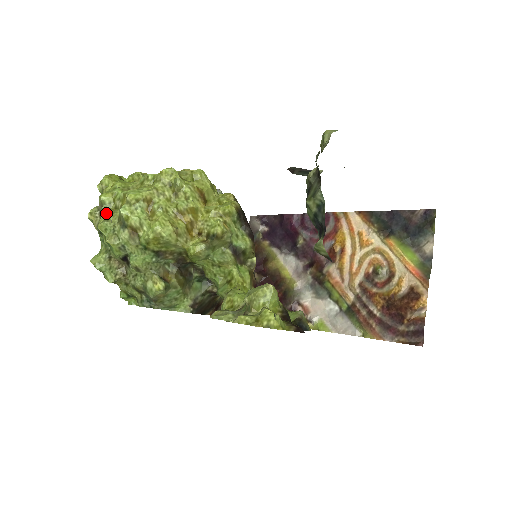
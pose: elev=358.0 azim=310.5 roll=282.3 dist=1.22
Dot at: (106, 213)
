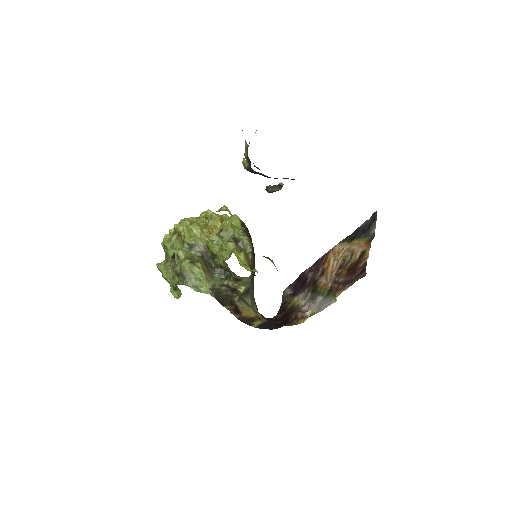
Dot at: occluded
